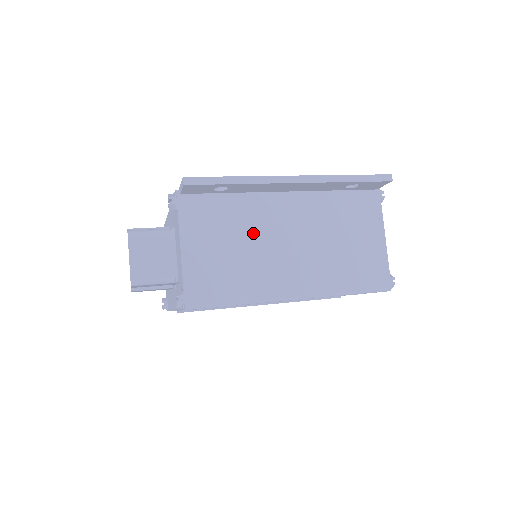
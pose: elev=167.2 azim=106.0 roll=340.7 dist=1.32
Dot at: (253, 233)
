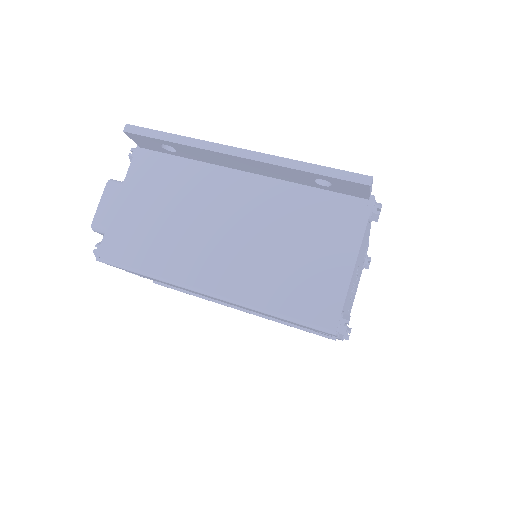
Dot at: (192, 206)
